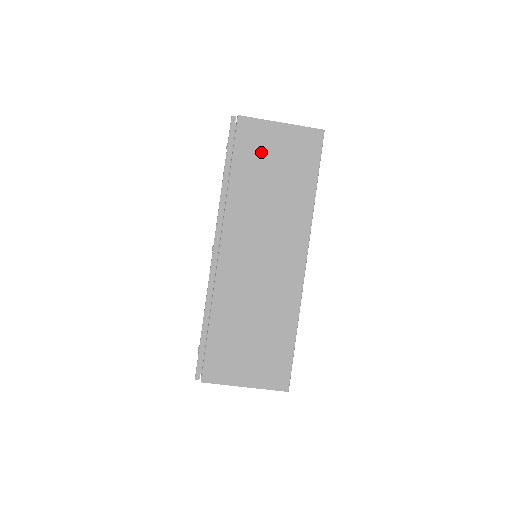
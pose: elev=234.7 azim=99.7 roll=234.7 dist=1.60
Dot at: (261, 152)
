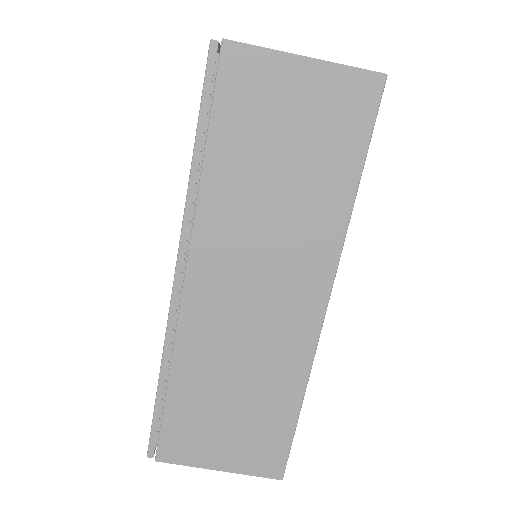
Dot at: (263, 114)
